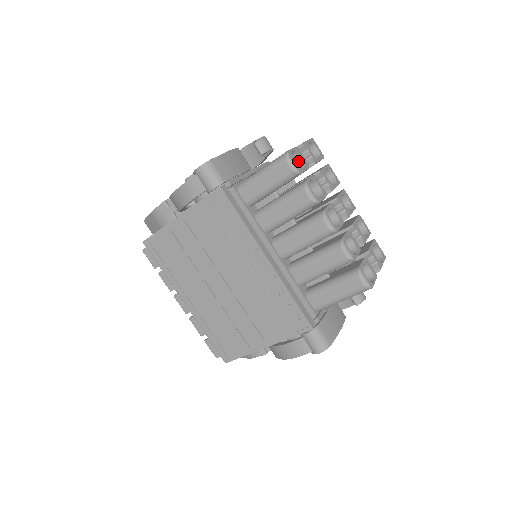
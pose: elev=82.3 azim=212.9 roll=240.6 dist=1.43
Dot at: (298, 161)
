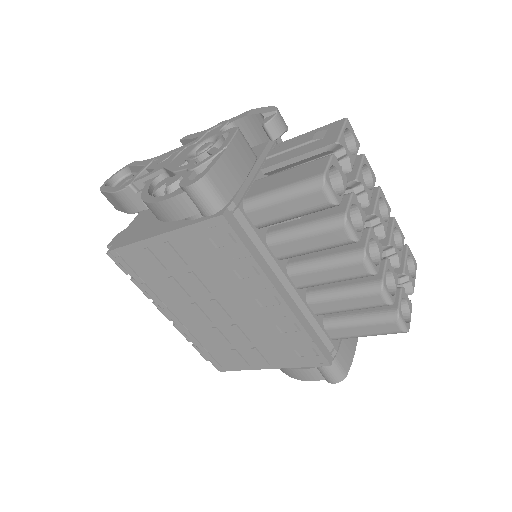
Dot at: (333, 175)
